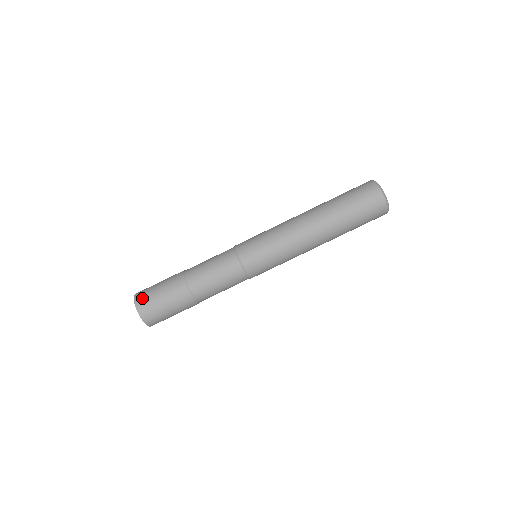
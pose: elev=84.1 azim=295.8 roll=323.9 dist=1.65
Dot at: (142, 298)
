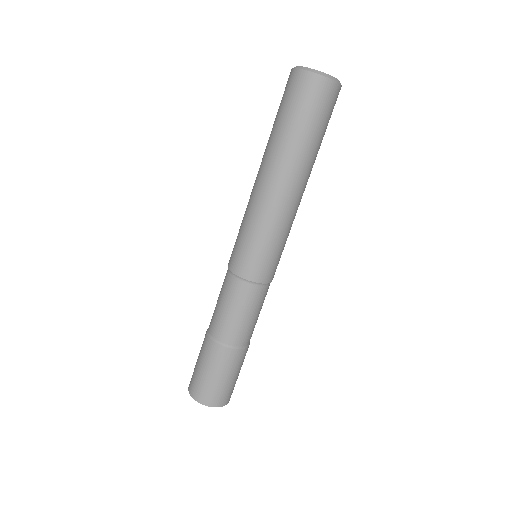
Dot at: (193, 387)
